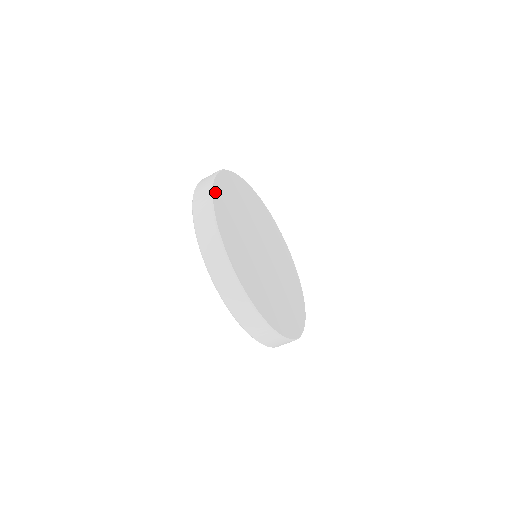
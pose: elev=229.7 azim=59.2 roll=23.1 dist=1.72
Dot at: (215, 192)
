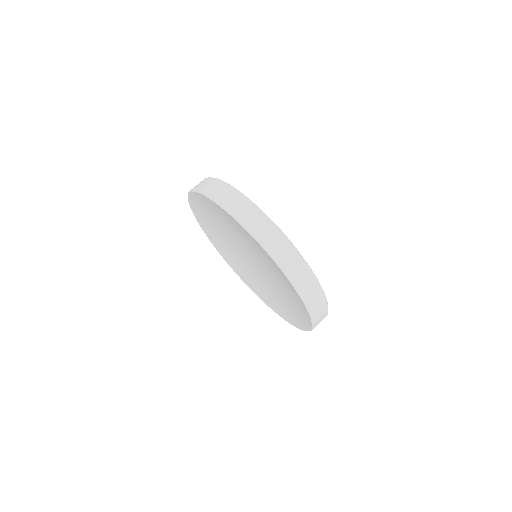
Dot at: occluded
